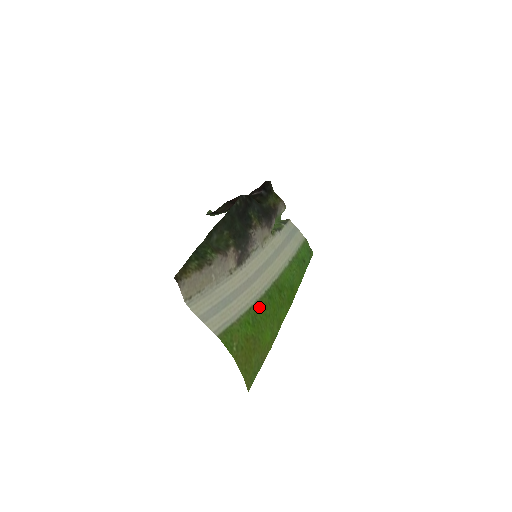
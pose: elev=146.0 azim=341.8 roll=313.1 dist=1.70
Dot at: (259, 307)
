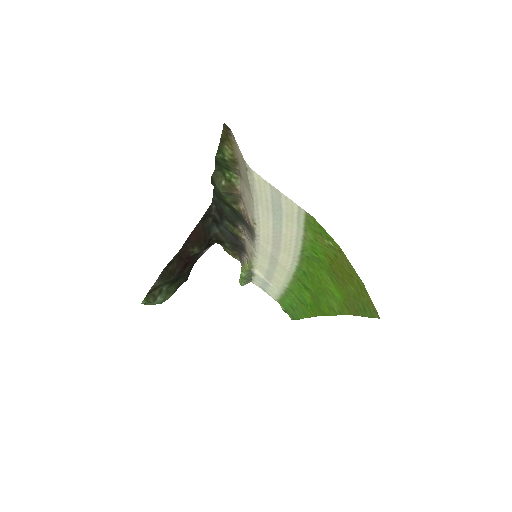
Dot at: (307, 261)
